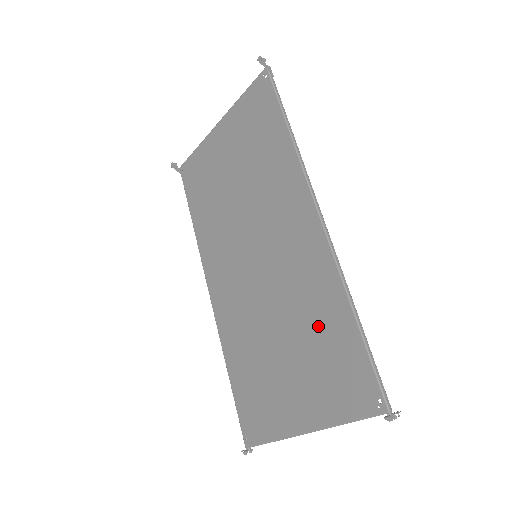
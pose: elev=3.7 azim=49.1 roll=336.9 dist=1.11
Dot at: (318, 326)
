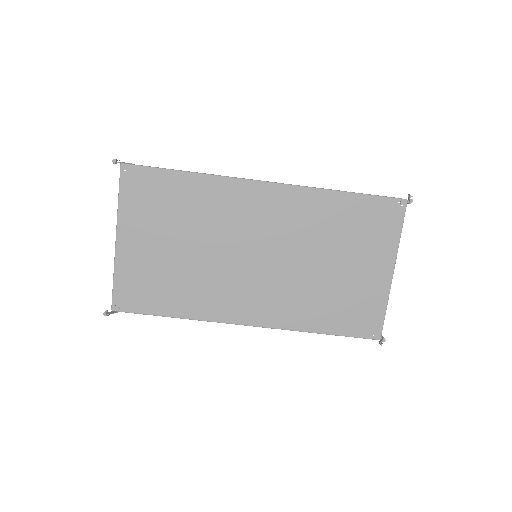
Dot at: (337, 224)
